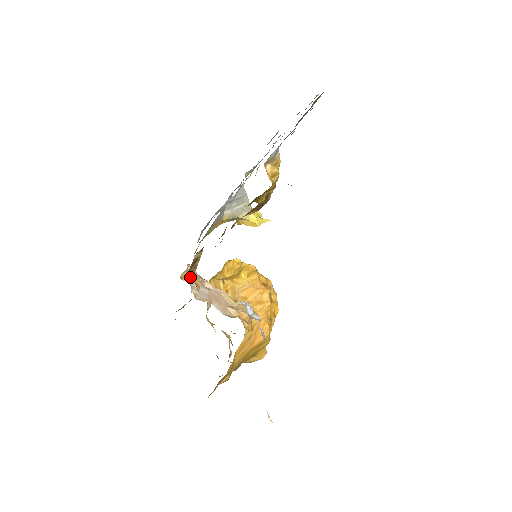
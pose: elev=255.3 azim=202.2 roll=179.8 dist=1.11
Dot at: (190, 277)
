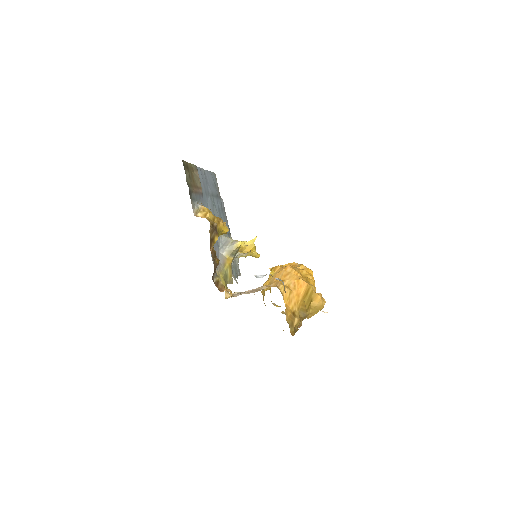
Dot at: (222, 291)
